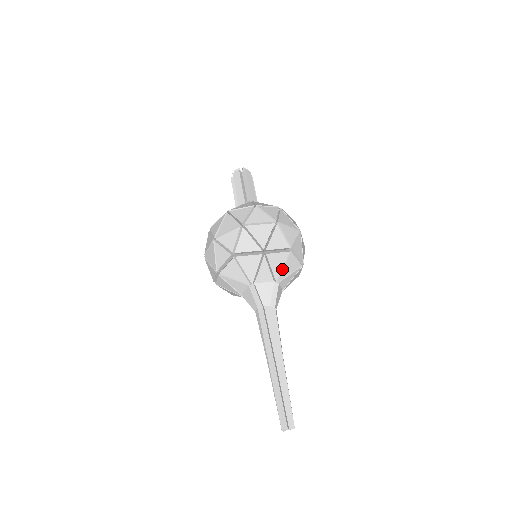
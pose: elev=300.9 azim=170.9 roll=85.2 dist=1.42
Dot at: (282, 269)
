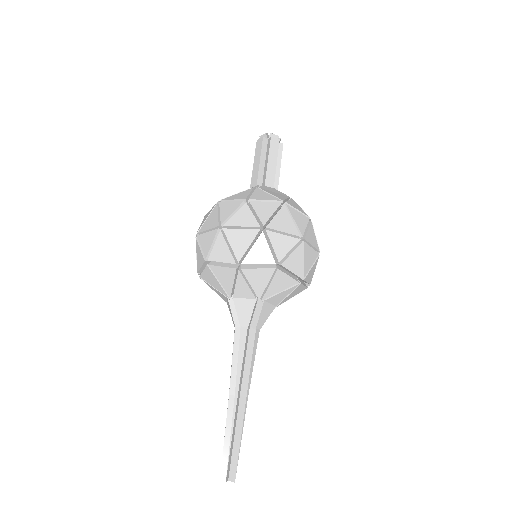
Dot at: (267, 286)
